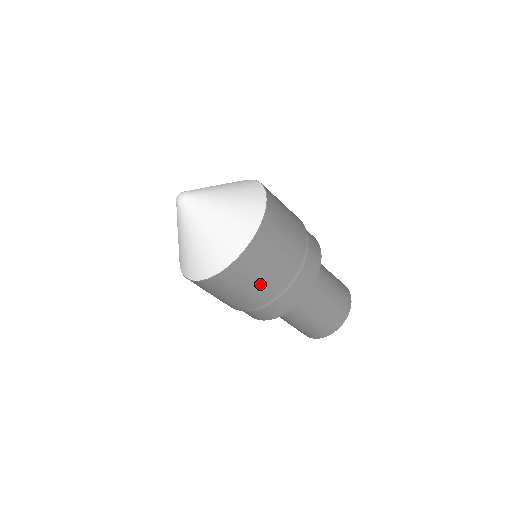
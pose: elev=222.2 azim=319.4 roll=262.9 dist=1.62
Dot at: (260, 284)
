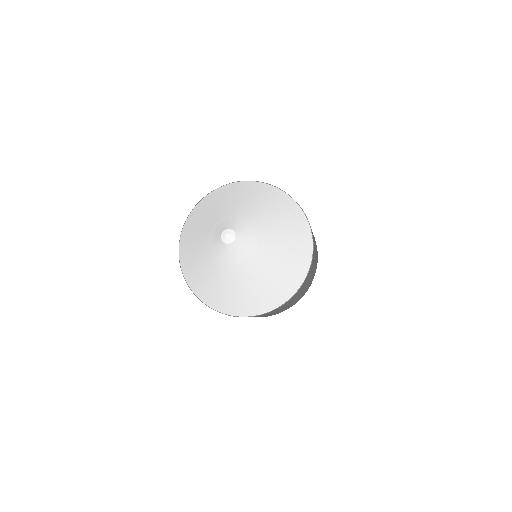
Dot at: (310, 279)
